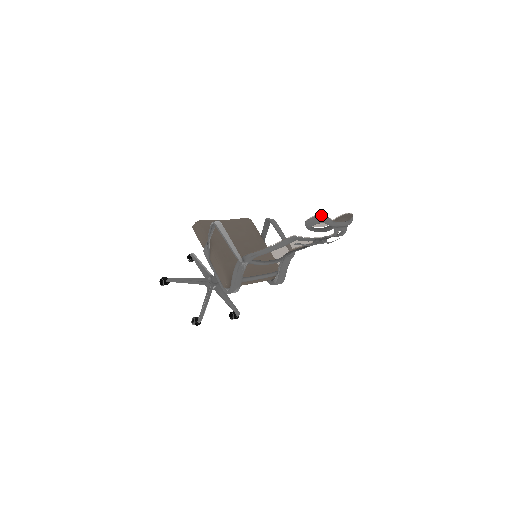
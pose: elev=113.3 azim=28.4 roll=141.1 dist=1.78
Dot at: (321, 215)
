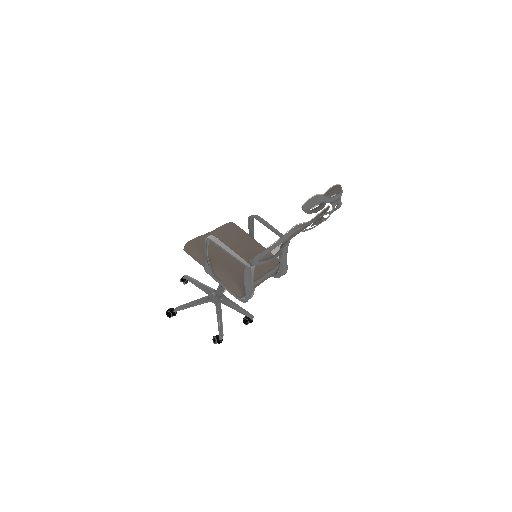
Dot at: (317, 196)
